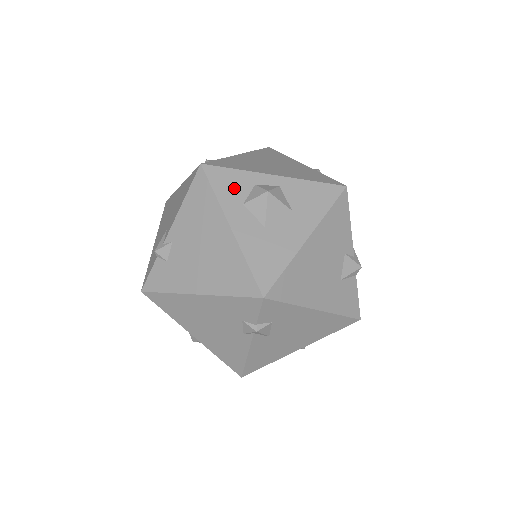
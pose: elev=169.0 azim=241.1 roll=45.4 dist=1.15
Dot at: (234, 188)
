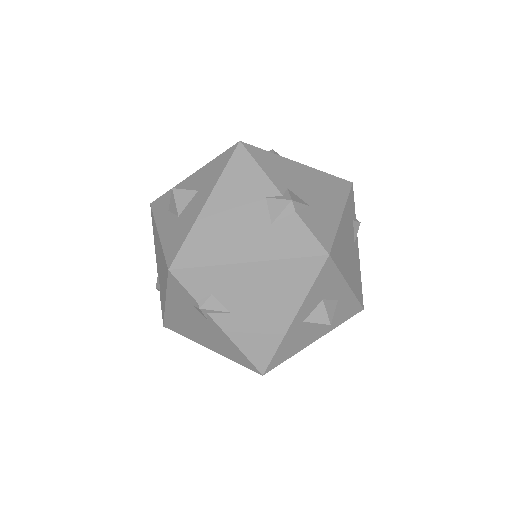
Dot at: (165, 204)
